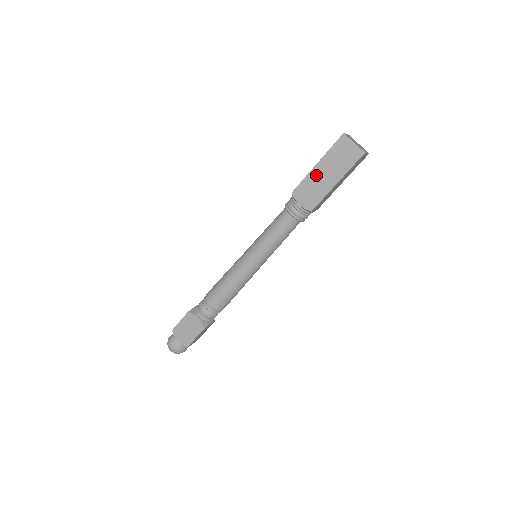
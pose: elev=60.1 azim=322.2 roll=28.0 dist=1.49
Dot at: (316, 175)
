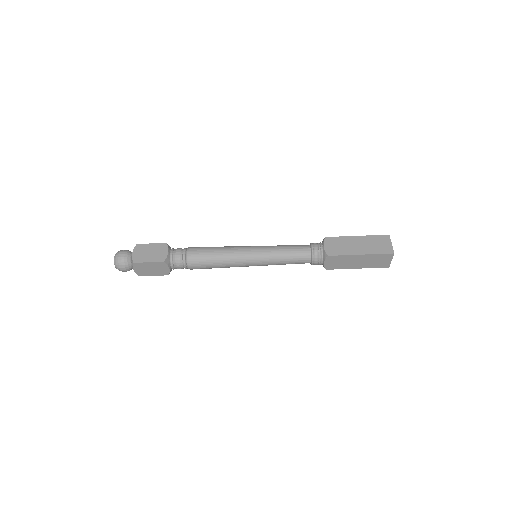
Dot at: (353, 259)
